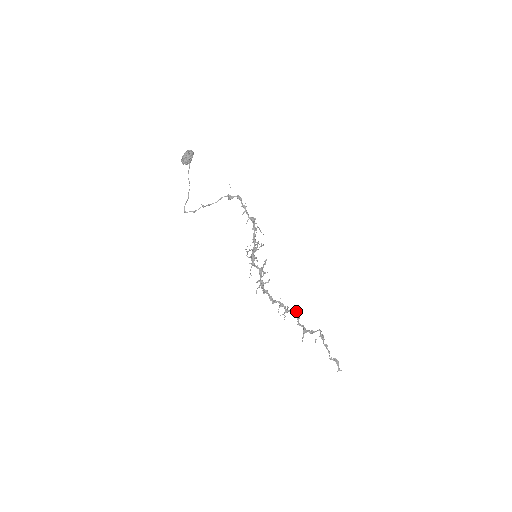
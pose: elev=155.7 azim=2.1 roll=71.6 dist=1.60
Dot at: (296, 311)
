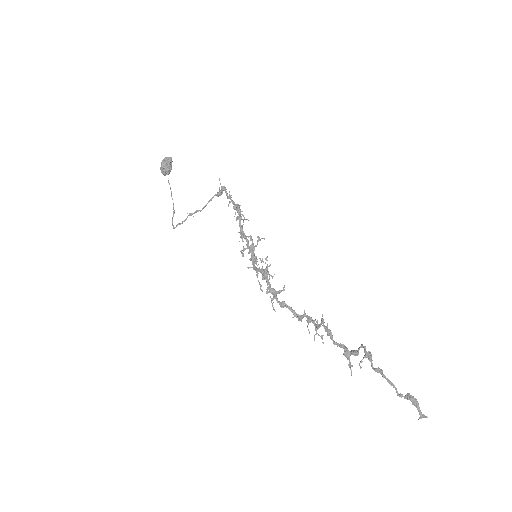
Dot at: (323, 322)
